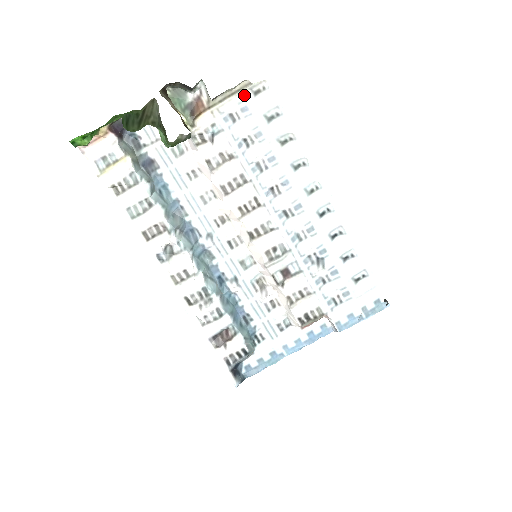
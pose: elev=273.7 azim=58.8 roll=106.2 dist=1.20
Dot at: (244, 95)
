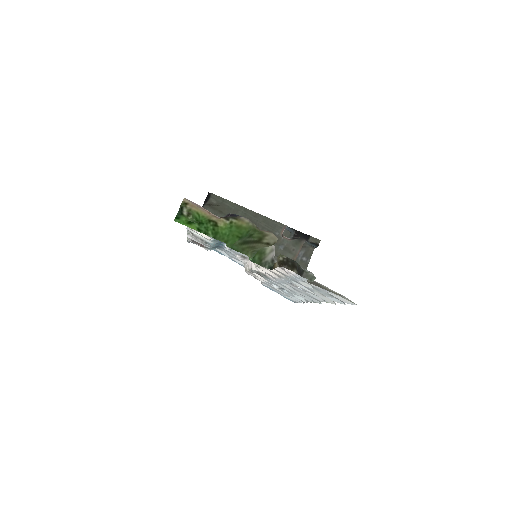
Dot at: occluded
